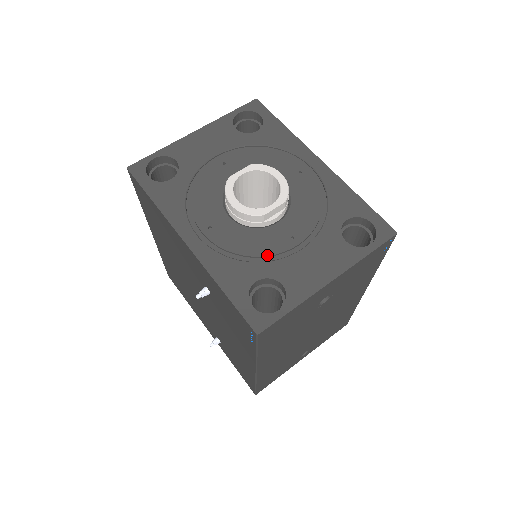
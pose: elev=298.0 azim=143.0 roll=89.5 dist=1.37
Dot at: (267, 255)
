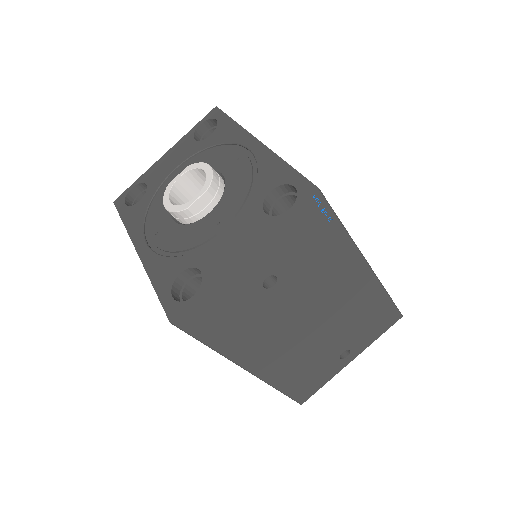
Dot at: (194, 246)
